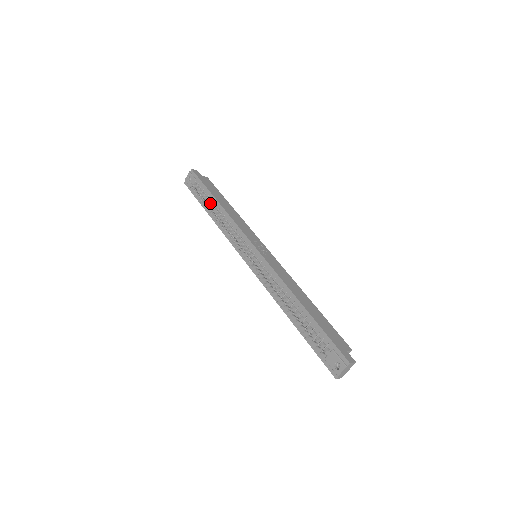
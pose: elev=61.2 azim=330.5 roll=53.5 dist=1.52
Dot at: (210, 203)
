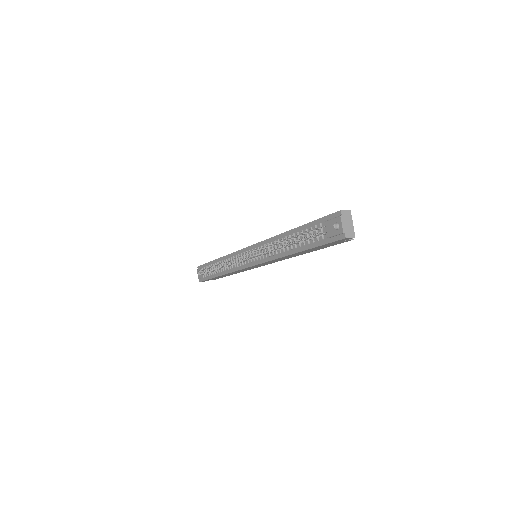
Dot at: (214, 267)
